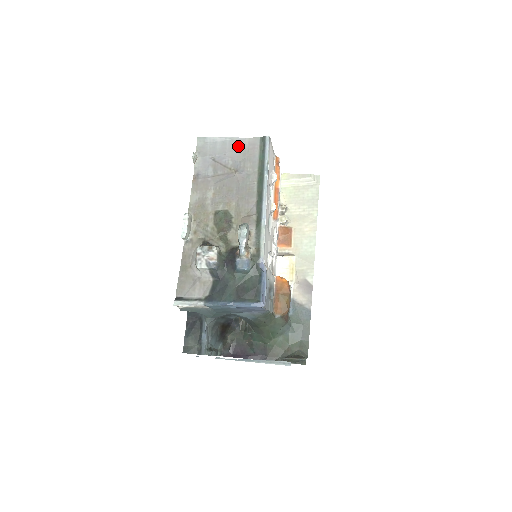
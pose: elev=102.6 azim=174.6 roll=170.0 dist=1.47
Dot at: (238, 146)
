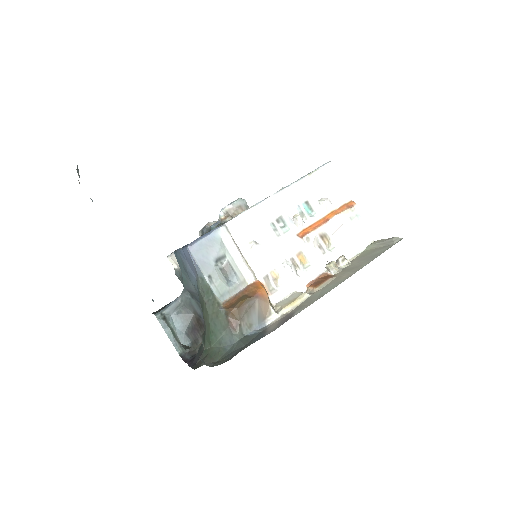
Dot at: occluded
